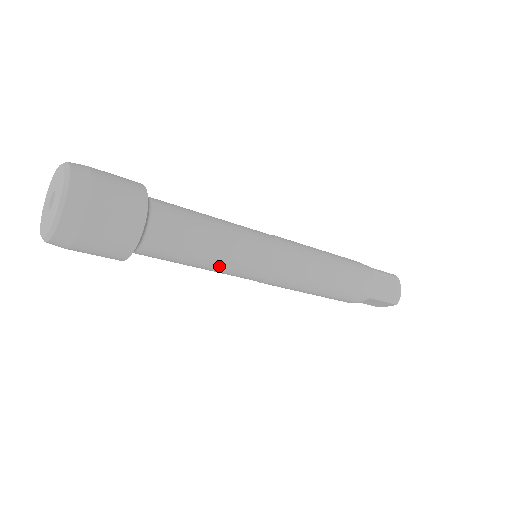
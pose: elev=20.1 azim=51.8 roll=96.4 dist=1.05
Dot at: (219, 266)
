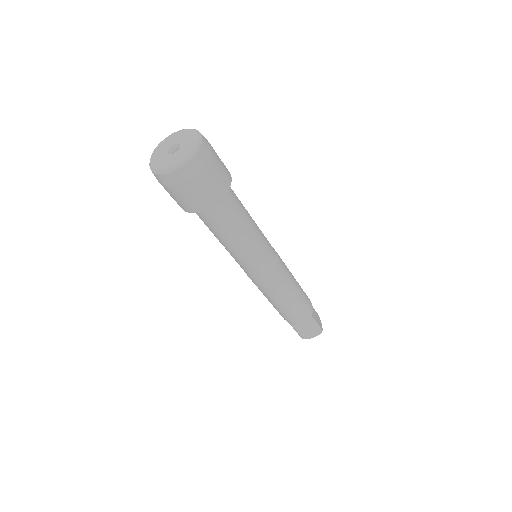
Dot at: (249, 244)
